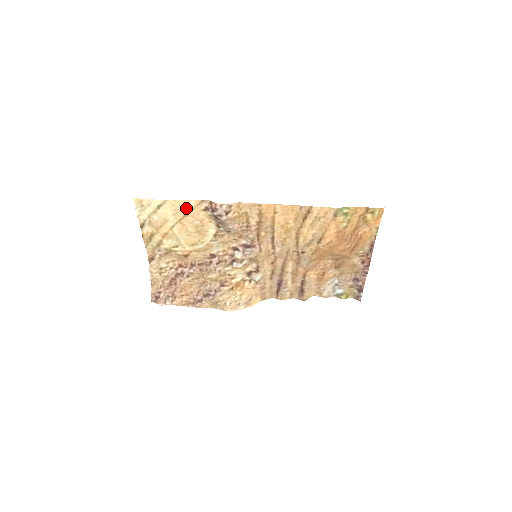
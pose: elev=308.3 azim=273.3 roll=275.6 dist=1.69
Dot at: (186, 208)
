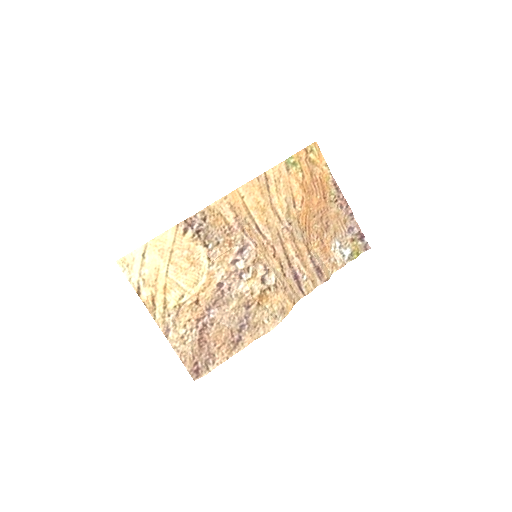
Dot at: (168, 243)
